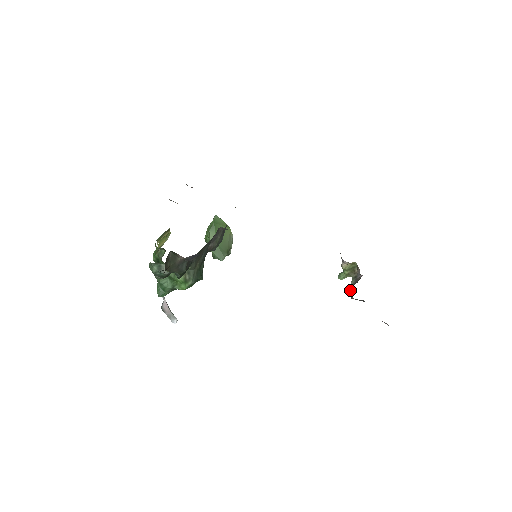
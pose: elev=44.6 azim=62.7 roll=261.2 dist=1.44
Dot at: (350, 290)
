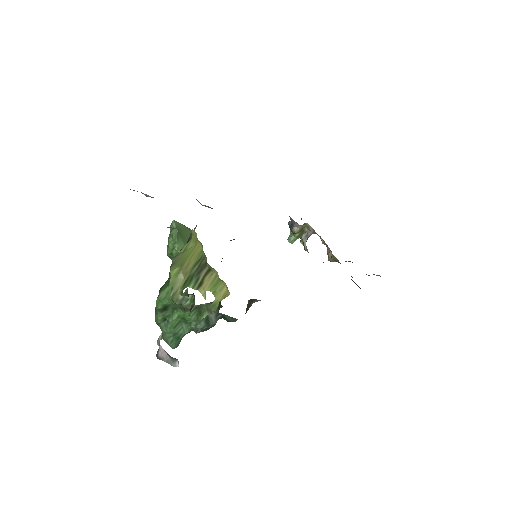
Dot at: occluded
